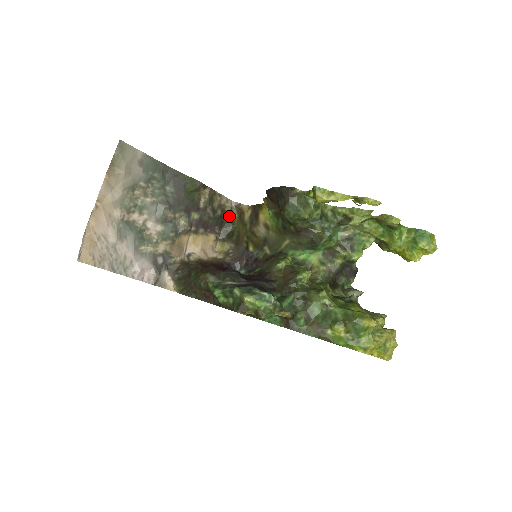
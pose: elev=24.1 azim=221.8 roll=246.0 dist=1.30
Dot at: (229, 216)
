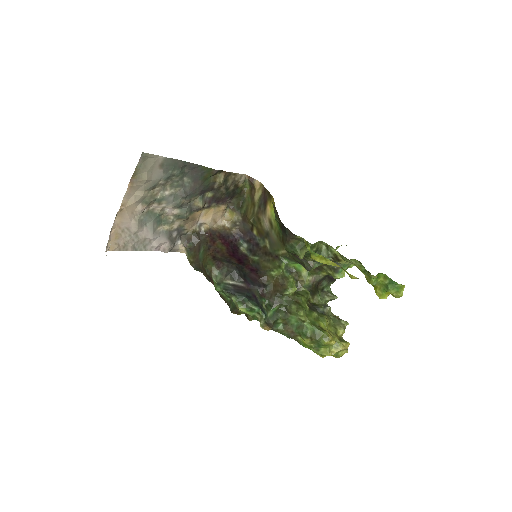
Dot at: (241, 188)
